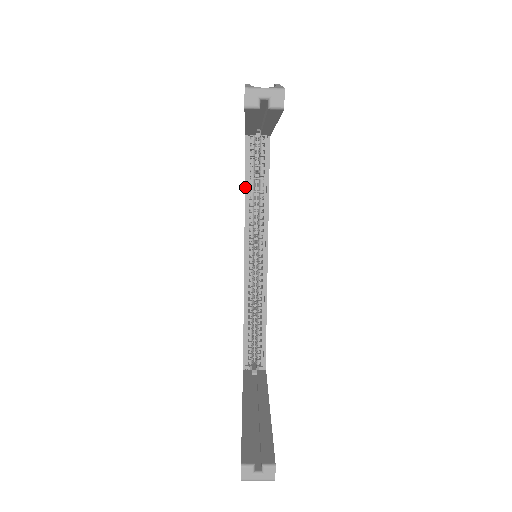
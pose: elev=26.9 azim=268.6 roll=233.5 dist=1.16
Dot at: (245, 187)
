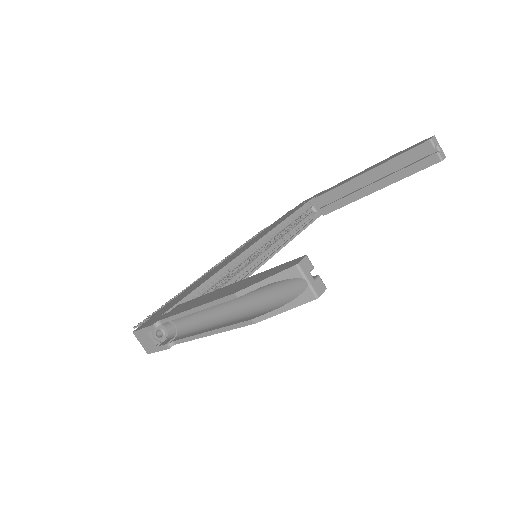
Dot at: (286, 219)
